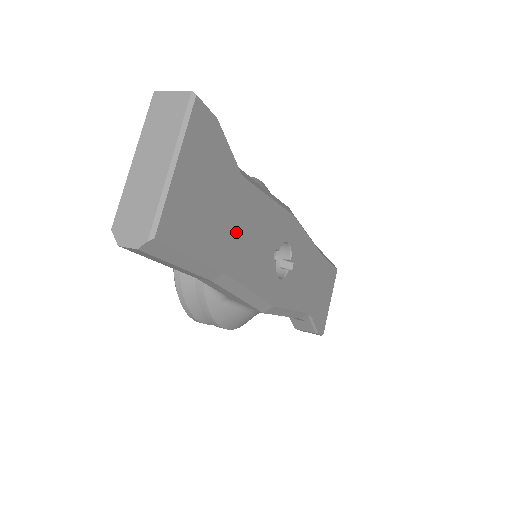
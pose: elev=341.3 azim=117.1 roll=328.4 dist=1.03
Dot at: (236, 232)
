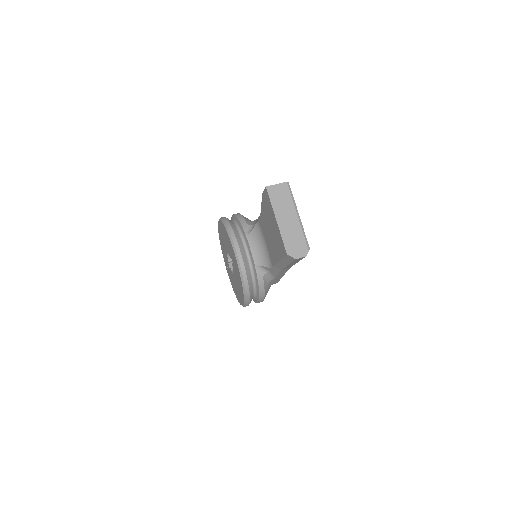
Dot at: occluded
